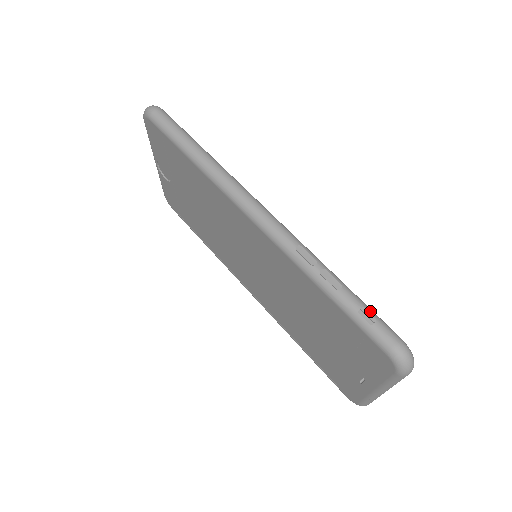
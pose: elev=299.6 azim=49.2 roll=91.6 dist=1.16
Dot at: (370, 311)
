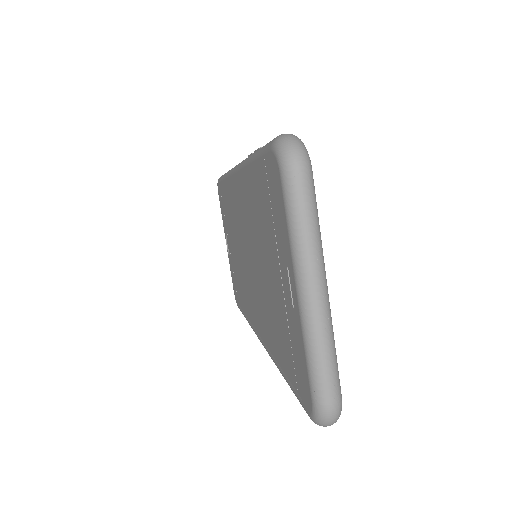
Dot at: occluded
